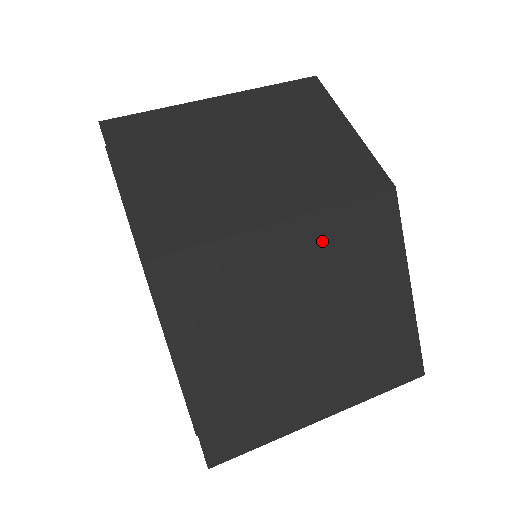
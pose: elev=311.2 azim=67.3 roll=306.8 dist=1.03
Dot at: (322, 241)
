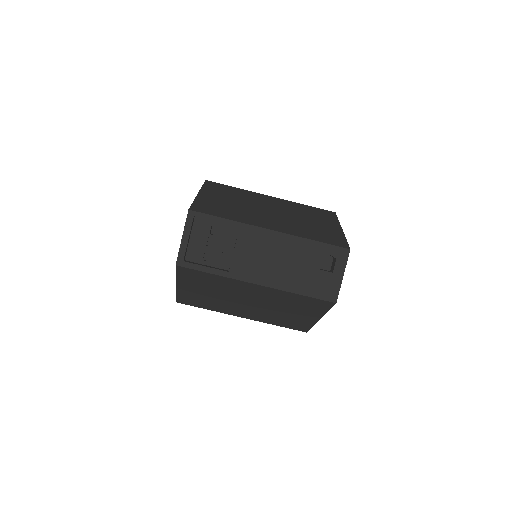
Dot at: occluded
